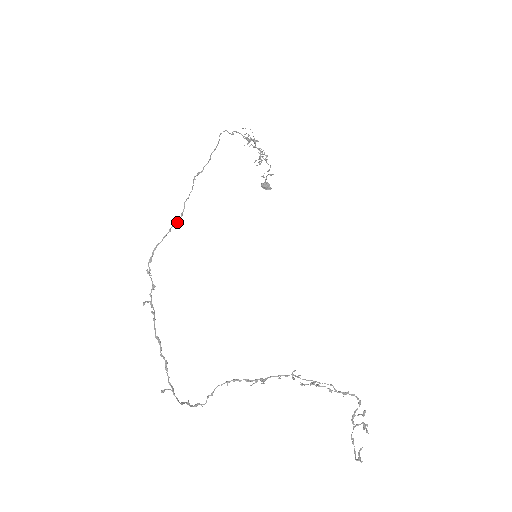
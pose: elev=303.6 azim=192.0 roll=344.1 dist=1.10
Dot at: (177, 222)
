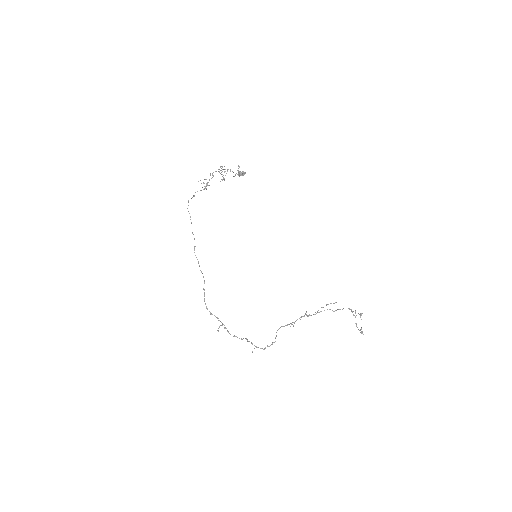
Dot at: (204, 282)
